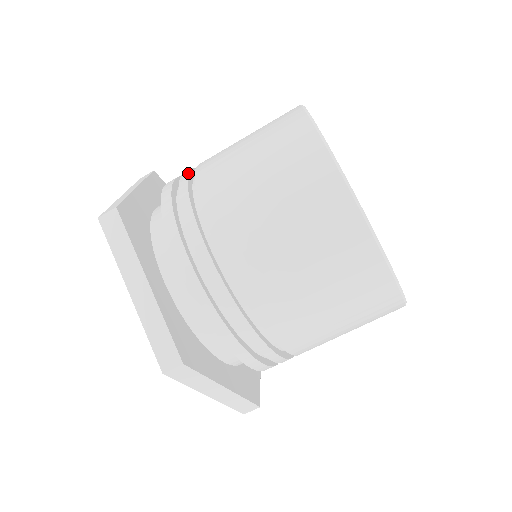
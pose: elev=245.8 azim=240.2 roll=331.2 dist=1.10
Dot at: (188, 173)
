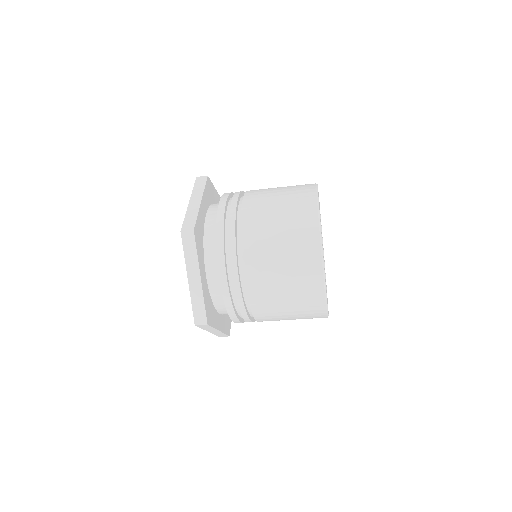
Dot at: (239, 280)
